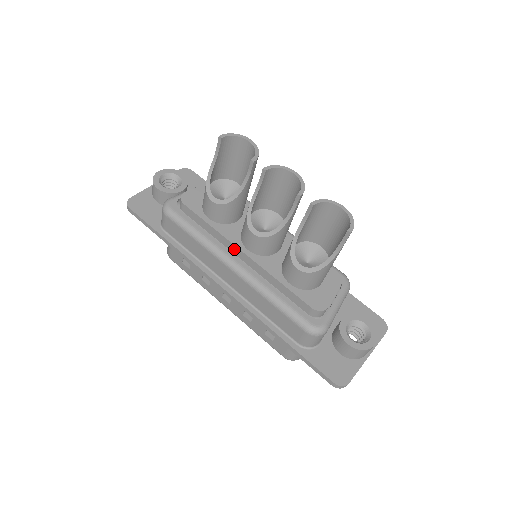
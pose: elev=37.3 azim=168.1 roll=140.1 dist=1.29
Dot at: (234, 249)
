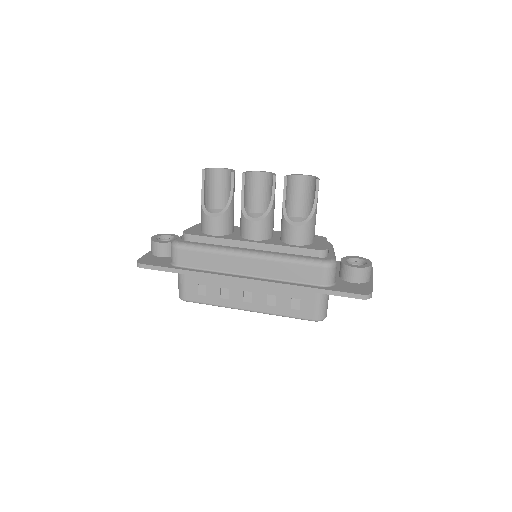
Dot at: (242, 245)
